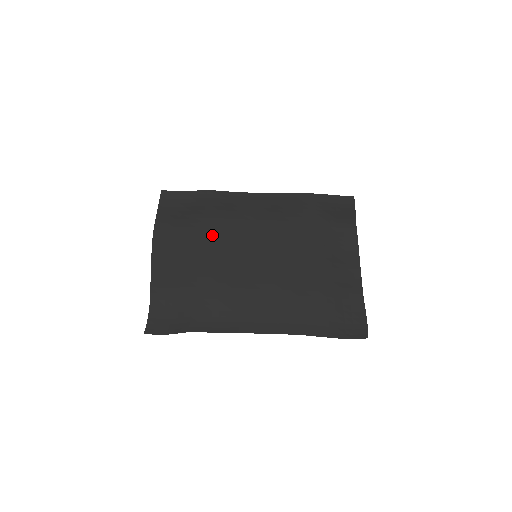
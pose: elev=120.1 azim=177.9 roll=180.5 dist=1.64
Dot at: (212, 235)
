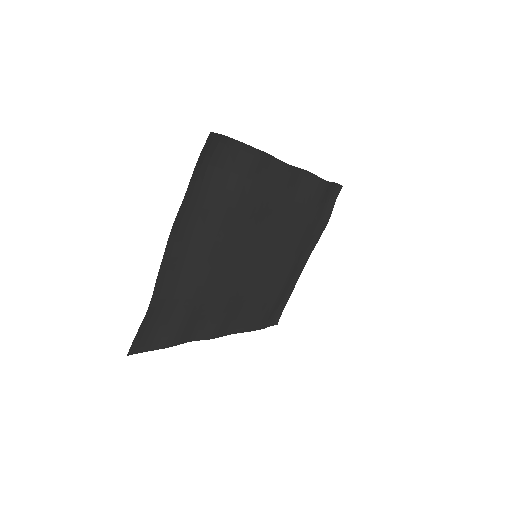
Dot at: (236, 230)
